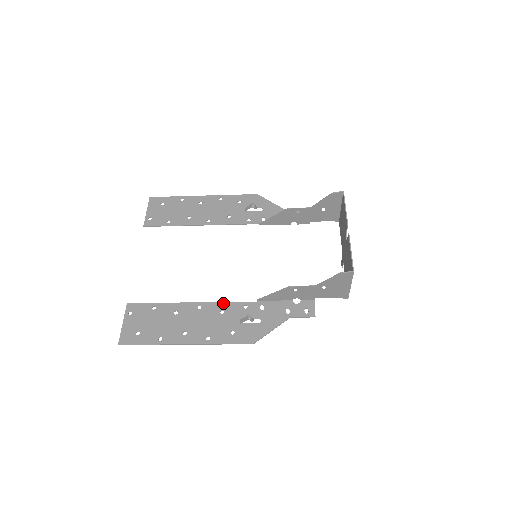
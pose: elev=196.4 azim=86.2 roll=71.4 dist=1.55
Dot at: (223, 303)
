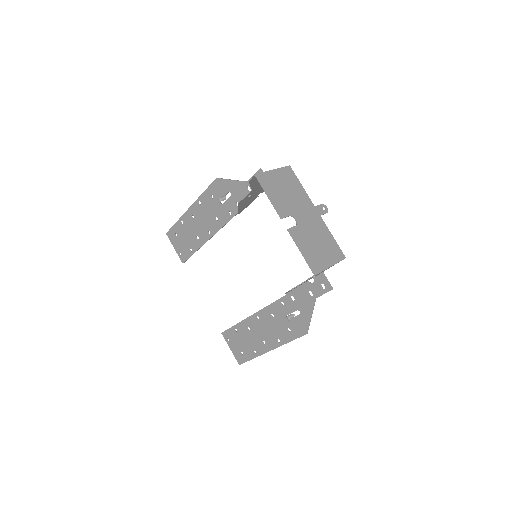
Dot at: (267, 307)
